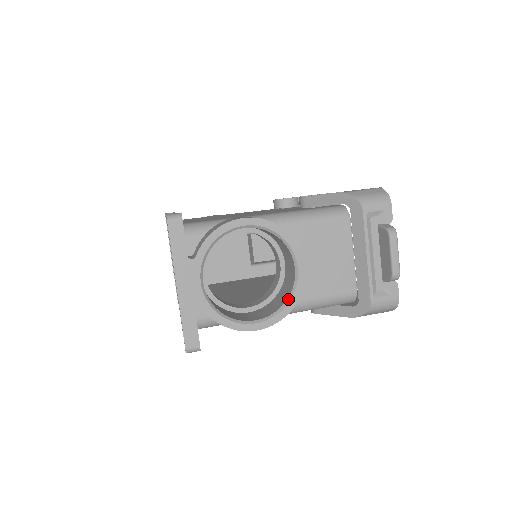
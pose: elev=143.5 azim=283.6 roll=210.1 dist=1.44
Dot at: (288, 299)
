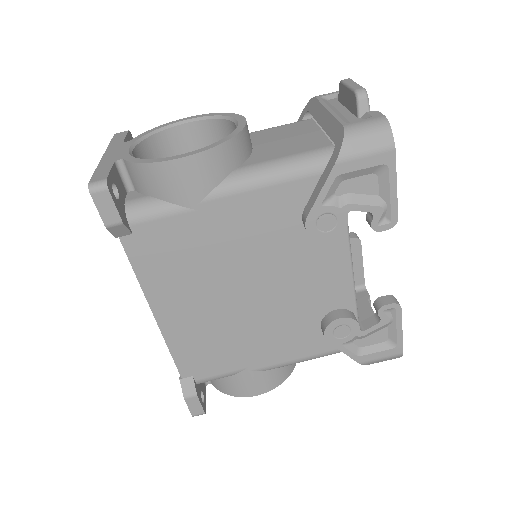
Dot at: occluded
